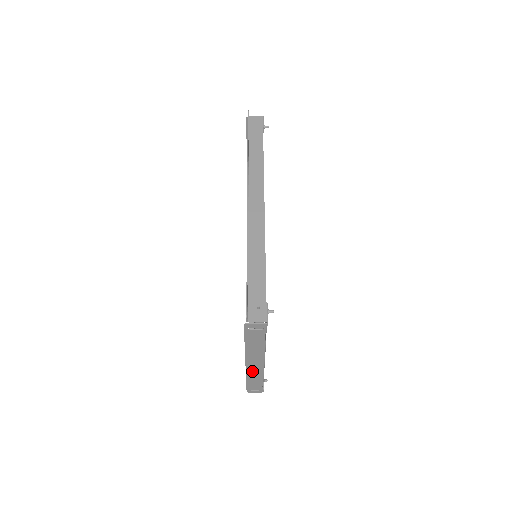
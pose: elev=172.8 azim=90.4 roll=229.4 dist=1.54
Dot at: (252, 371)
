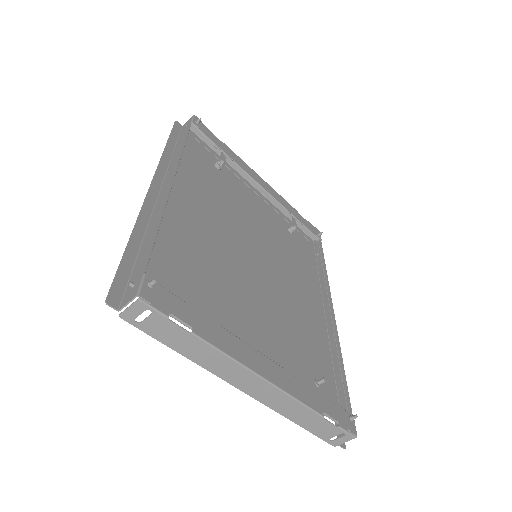
Dot at: (272, 401)
